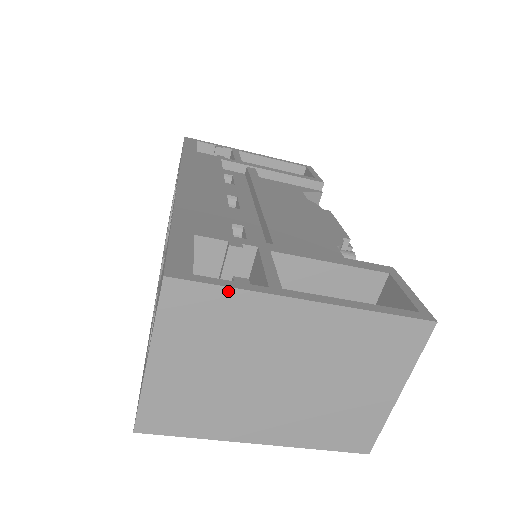
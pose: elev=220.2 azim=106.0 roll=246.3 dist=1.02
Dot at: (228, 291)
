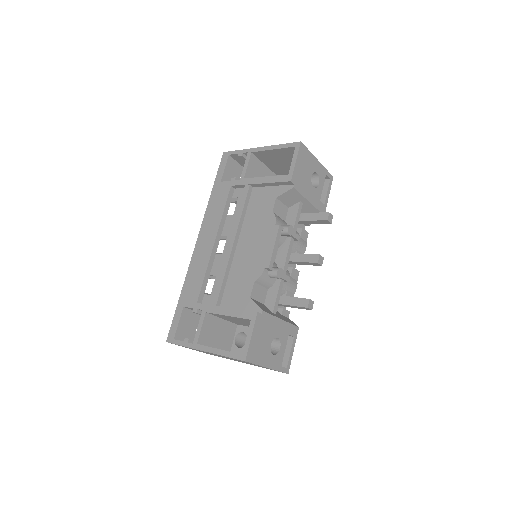
Dot at: occluded
